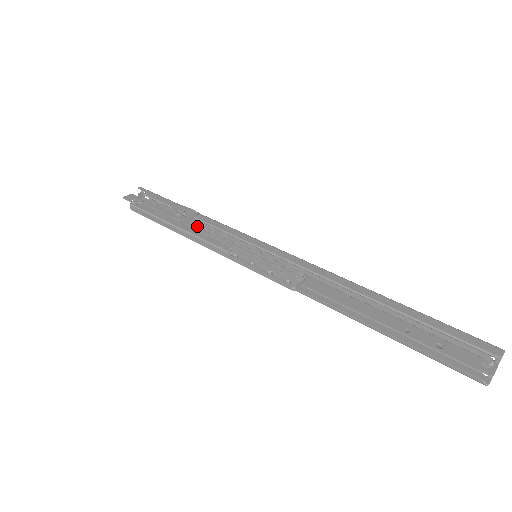
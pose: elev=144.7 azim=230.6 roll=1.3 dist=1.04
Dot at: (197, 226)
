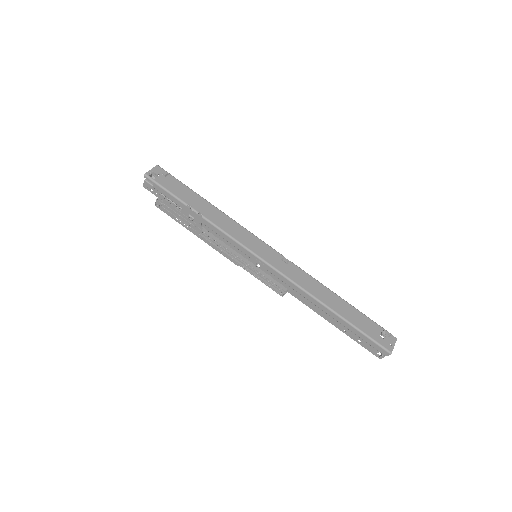
Dot at: (209, 235)
